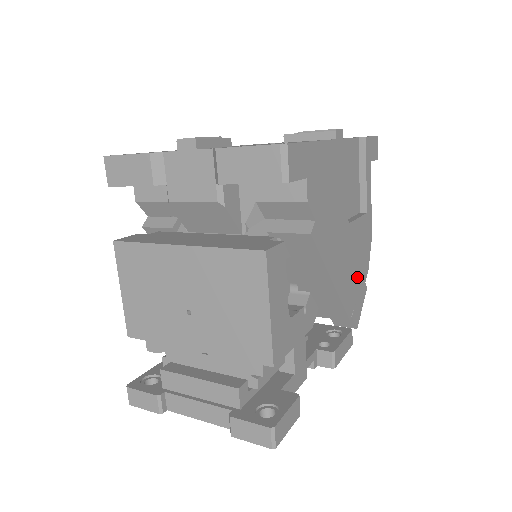
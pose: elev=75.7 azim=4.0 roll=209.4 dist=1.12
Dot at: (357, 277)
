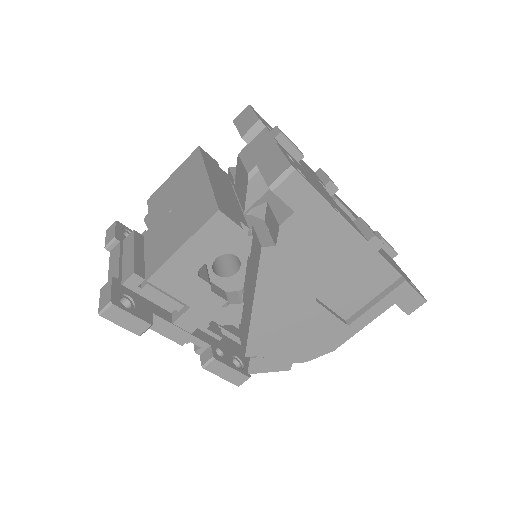
Dot at: (286, 345)
